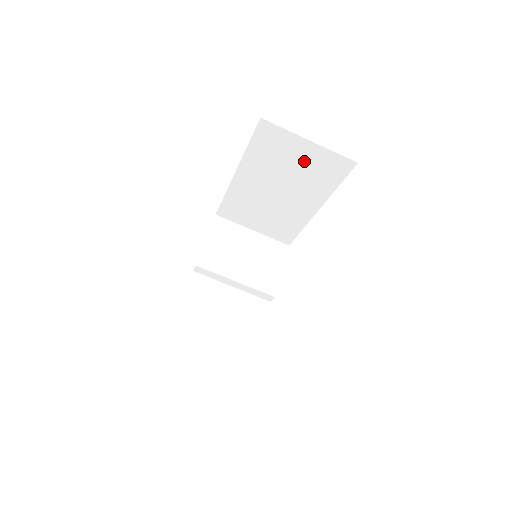
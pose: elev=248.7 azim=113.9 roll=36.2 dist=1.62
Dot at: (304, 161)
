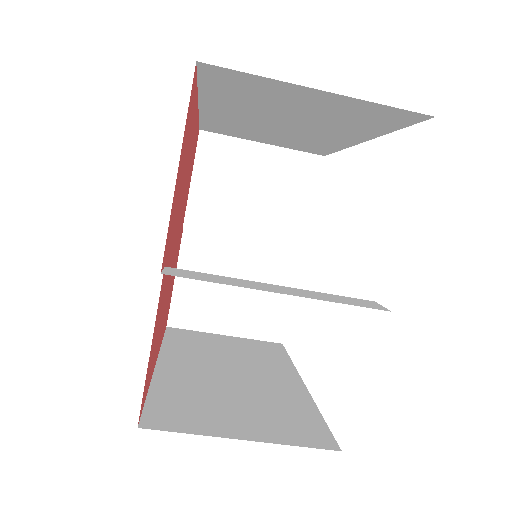
Dot at: (317, 106)
